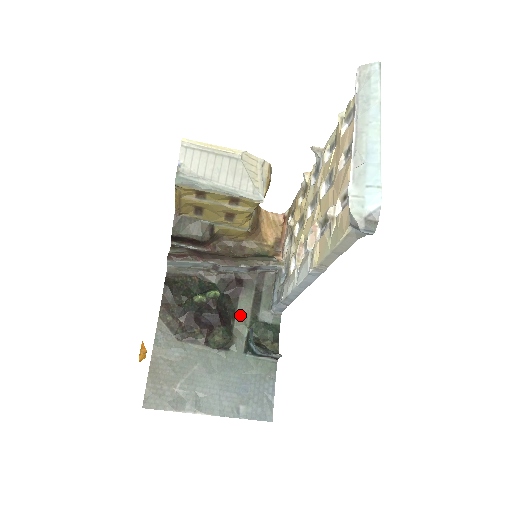
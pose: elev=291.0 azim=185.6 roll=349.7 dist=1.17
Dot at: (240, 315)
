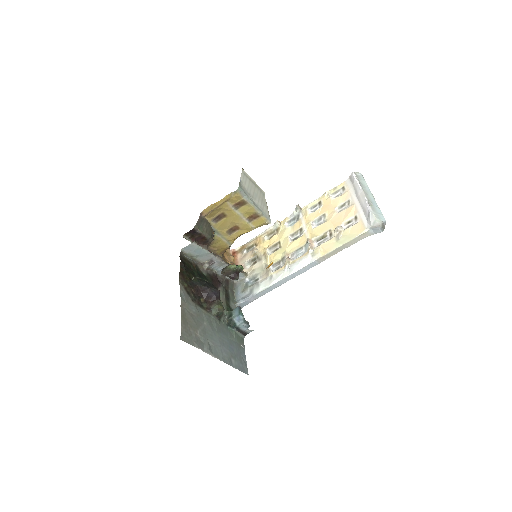
Dot at: (221, 301)
